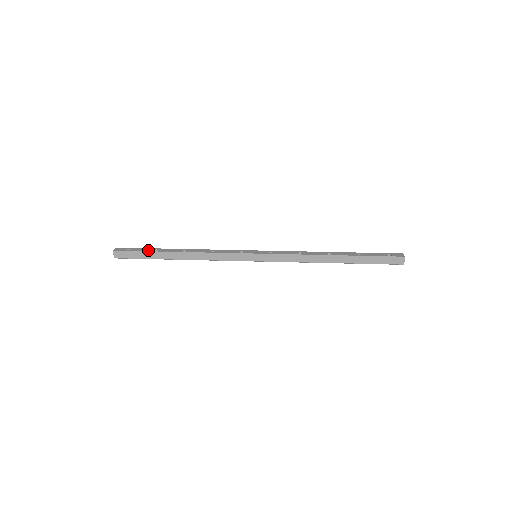
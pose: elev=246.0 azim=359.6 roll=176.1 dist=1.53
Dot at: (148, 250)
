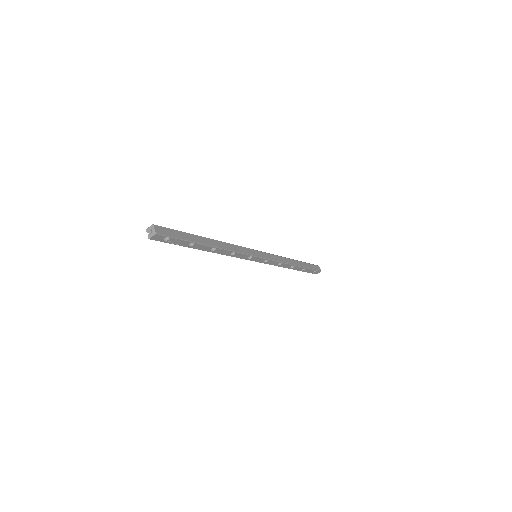
Dot at: (183, 233)
